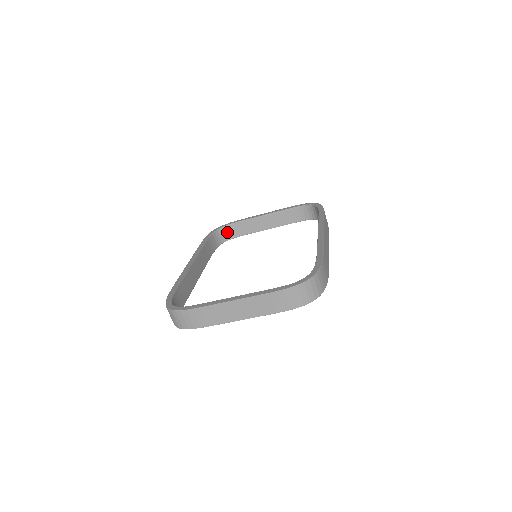
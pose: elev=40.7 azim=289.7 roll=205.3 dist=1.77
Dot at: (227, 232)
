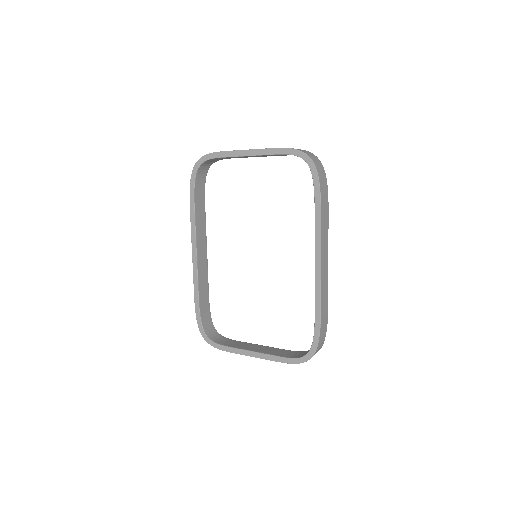
Dot at: (209, 162)
